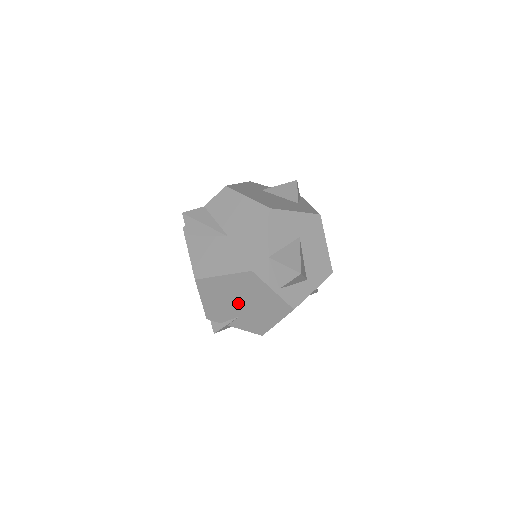
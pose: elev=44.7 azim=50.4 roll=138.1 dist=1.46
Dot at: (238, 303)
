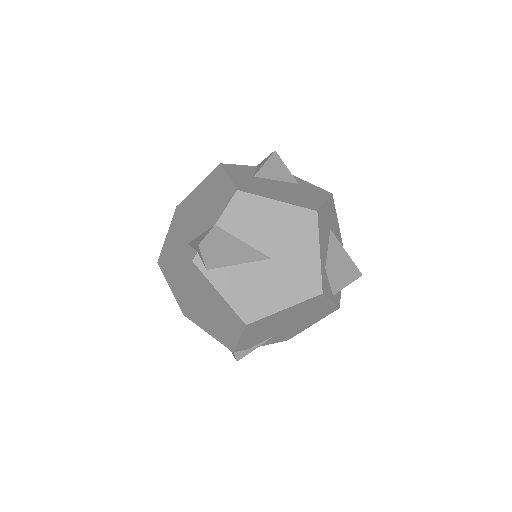
Dot at: (283, 325)
